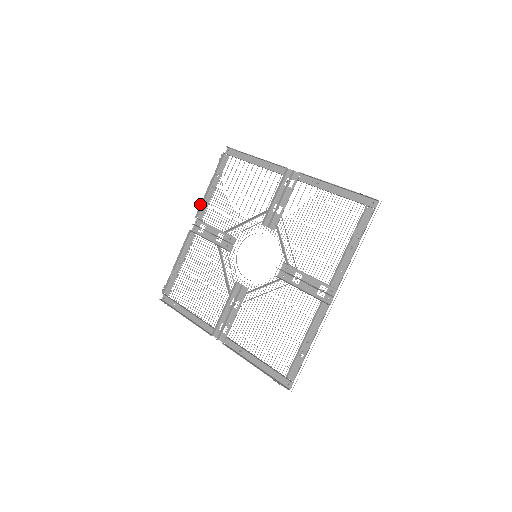
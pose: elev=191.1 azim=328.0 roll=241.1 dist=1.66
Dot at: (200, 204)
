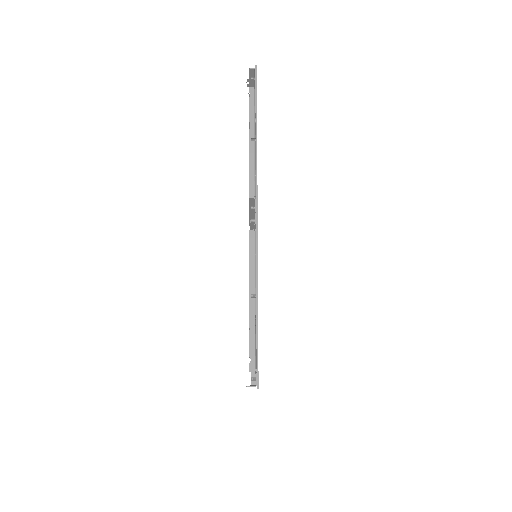
Dot at: occluded
